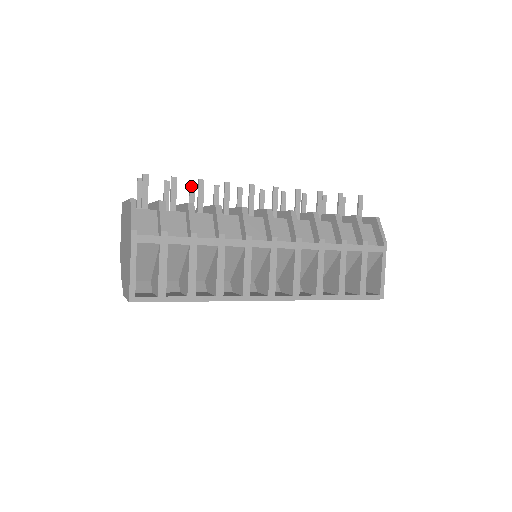
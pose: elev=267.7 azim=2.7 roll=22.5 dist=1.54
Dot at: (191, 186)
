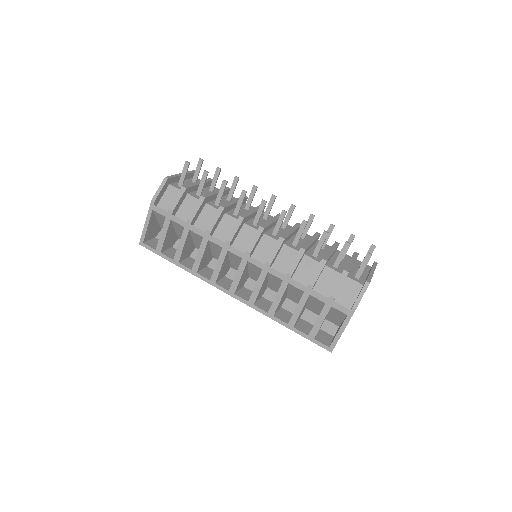
Dot at: (235, 179)
